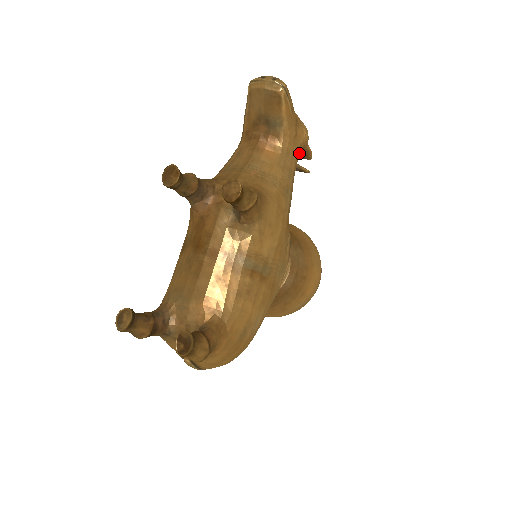
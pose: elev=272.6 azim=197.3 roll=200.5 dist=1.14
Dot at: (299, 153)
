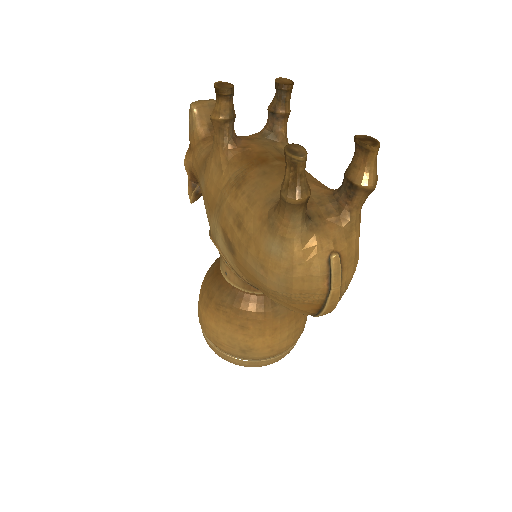
Dot at: occluded
